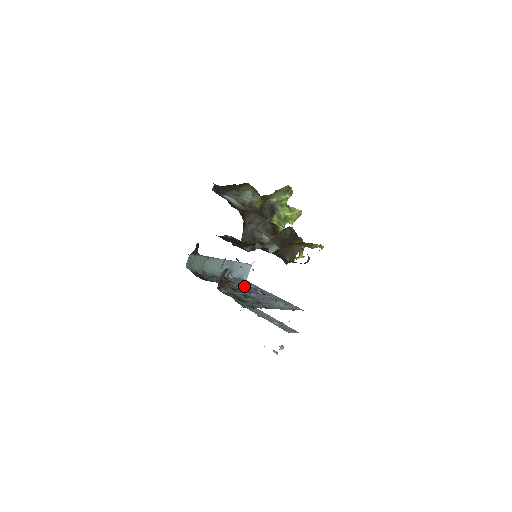
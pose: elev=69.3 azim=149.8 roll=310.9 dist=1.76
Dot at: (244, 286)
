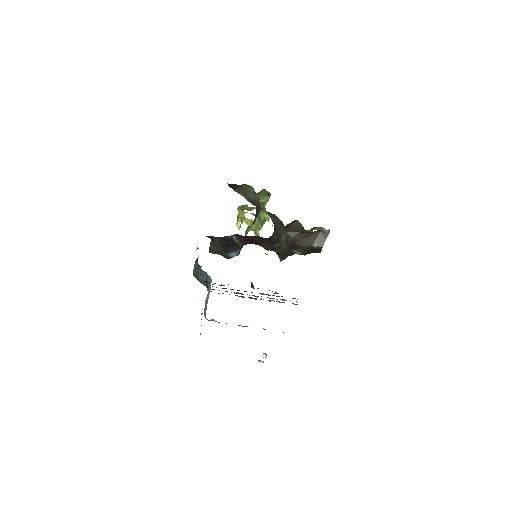
Dot at: (236, 293)
